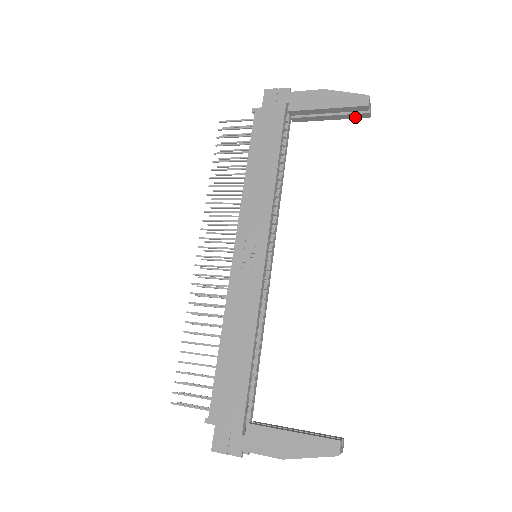
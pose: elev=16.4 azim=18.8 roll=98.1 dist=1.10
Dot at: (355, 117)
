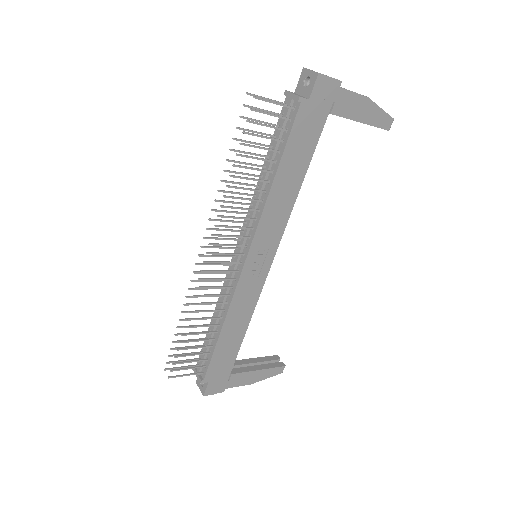
Dot at: occluded
